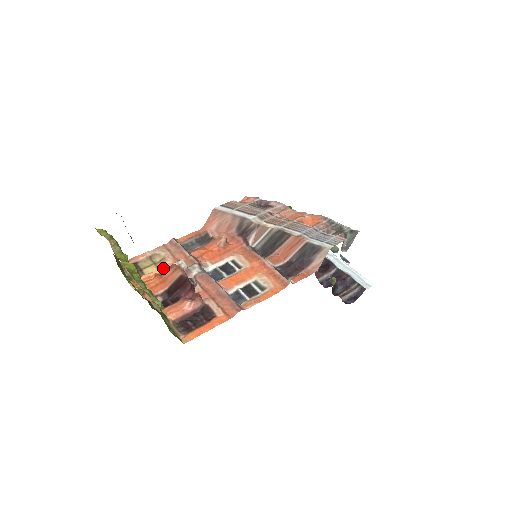
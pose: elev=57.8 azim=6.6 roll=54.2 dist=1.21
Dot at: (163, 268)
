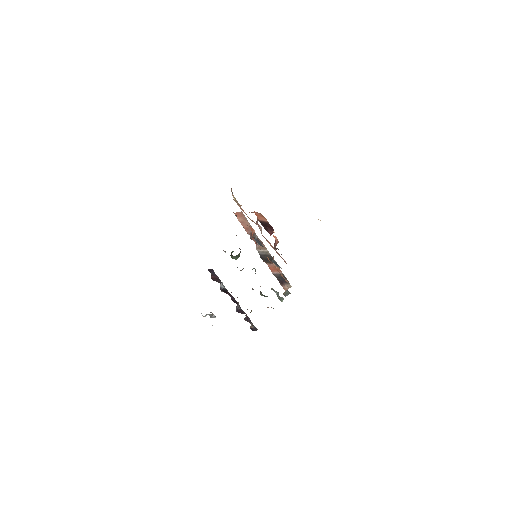
Dot at: occluded
